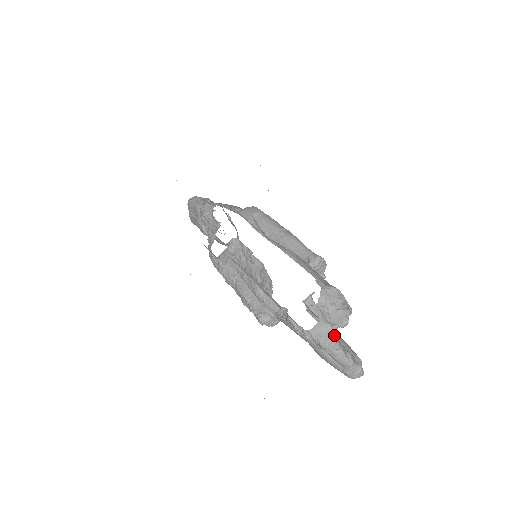
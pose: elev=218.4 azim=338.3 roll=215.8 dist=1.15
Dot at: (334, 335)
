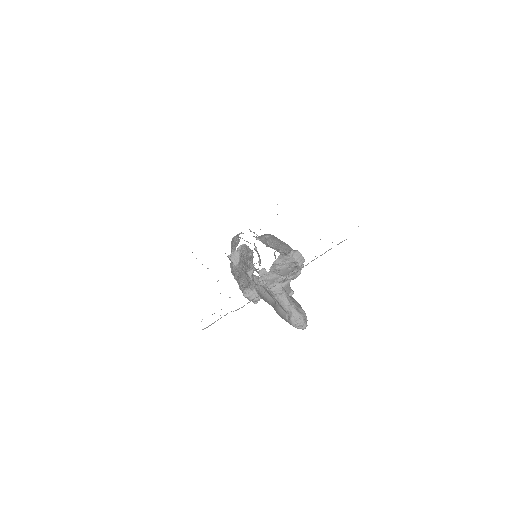
Dot at: (279, 281)
